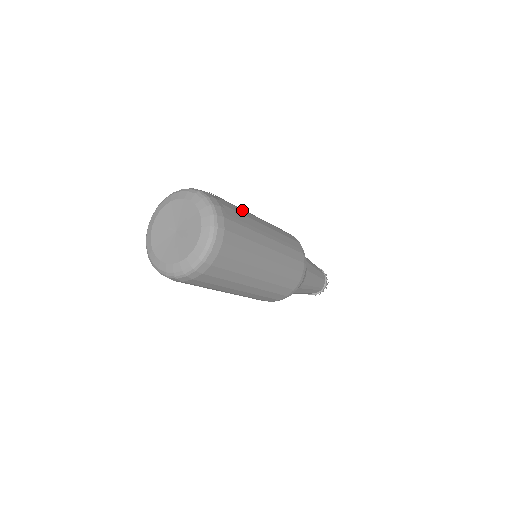
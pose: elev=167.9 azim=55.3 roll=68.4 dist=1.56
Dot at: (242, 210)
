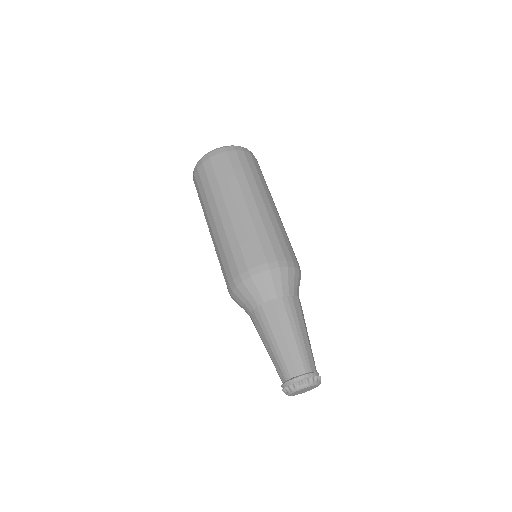
Dot at: occluded
